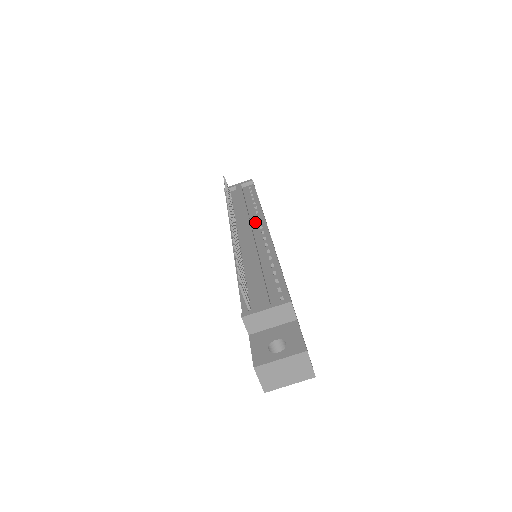
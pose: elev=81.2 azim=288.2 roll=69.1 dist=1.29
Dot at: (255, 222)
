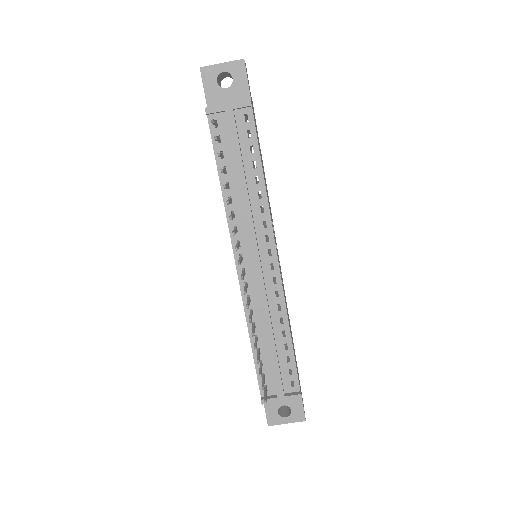
Dot at: (262, 237)
